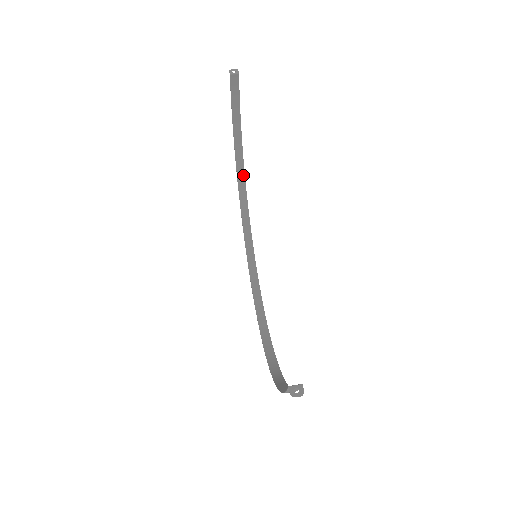
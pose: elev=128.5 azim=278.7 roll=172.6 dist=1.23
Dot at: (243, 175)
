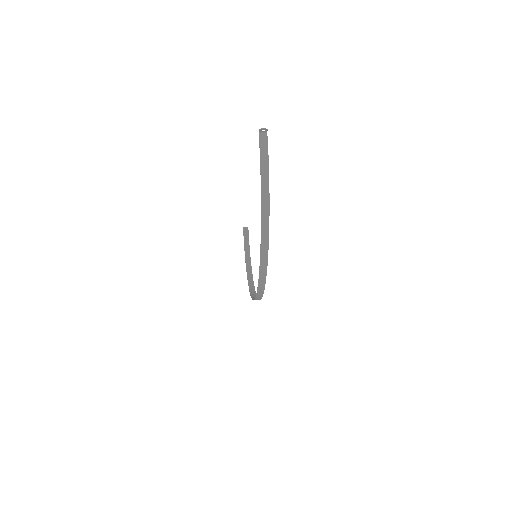
Dot at: (252, 280)
